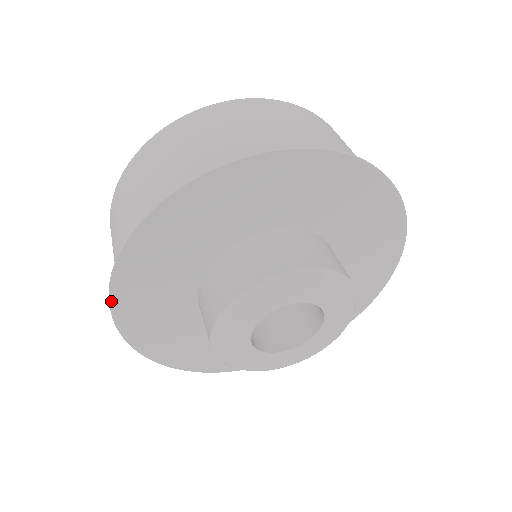
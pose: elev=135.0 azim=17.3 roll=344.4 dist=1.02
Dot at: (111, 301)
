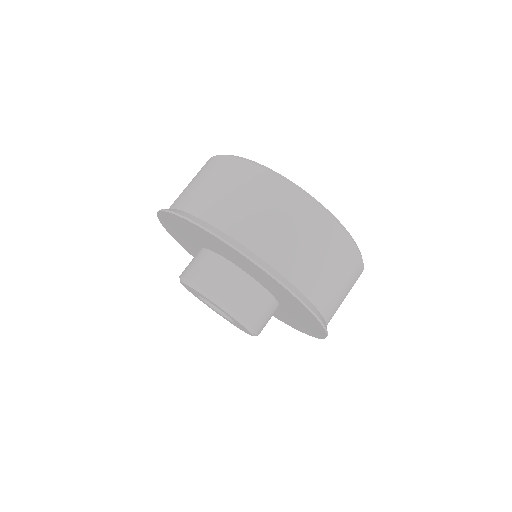
Dot at: (158, 215)
